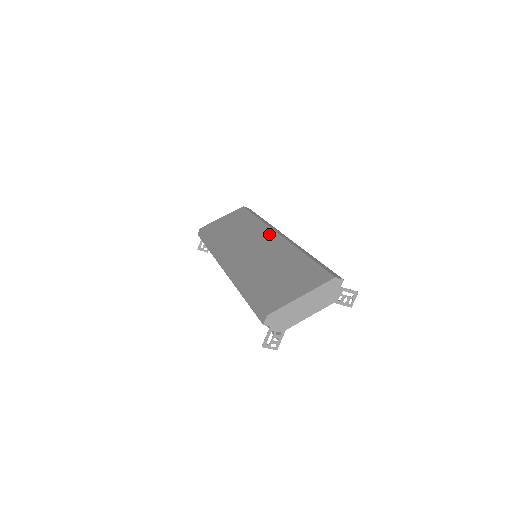
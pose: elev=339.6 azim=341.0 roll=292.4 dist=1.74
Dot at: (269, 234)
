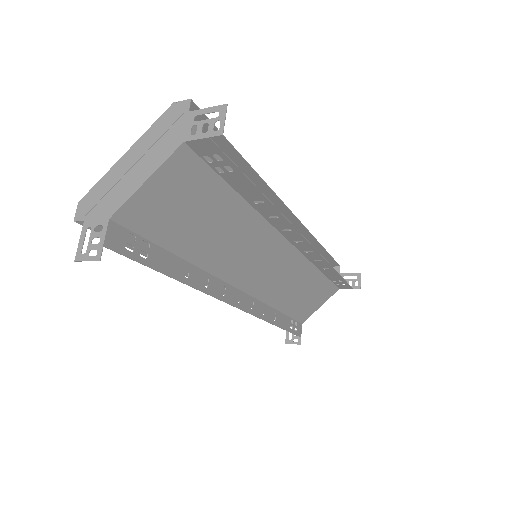
Dot at: occluded
